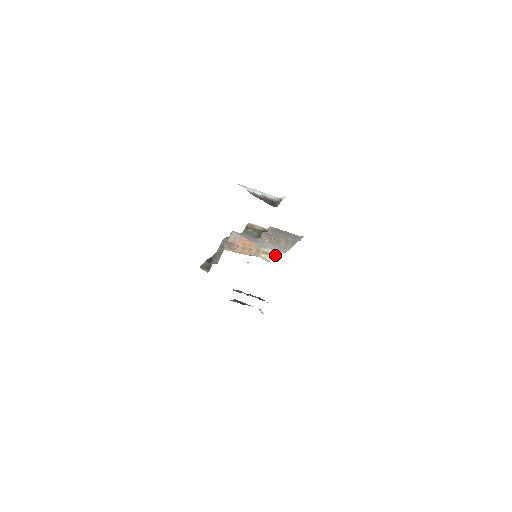
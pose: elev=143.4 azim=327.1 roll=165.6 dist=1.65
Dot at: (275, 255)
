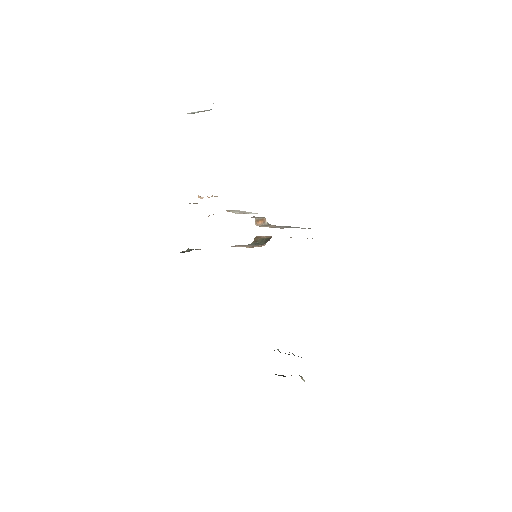
Dot at: (248, 213)
